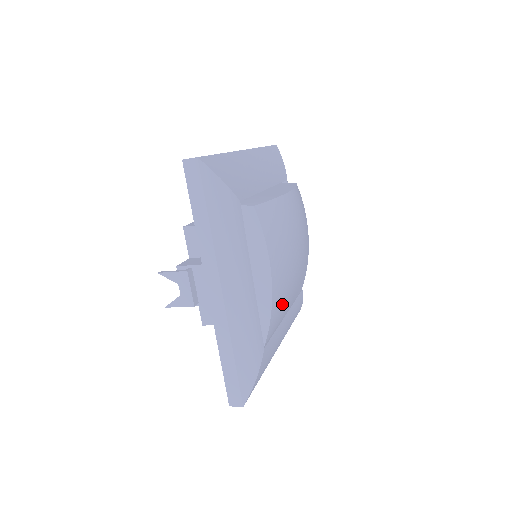
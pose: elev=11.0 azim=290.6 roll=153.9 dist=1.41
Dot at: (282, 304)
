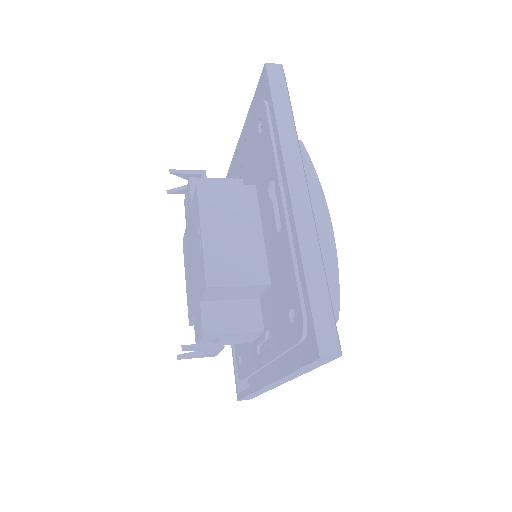
Dot at: occluded
